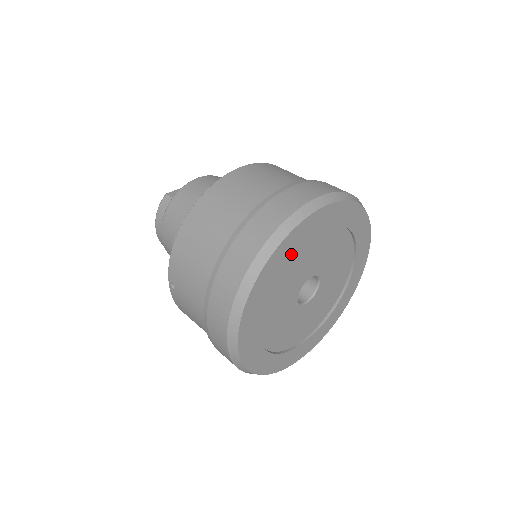
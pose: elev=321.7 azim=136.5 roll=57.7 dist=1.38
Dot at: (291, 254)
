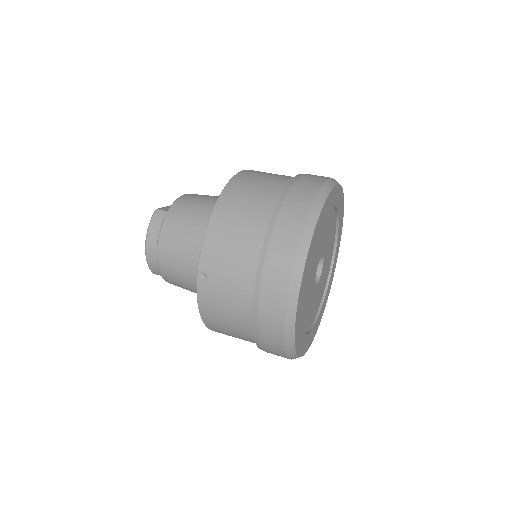
Dot at: occluded
